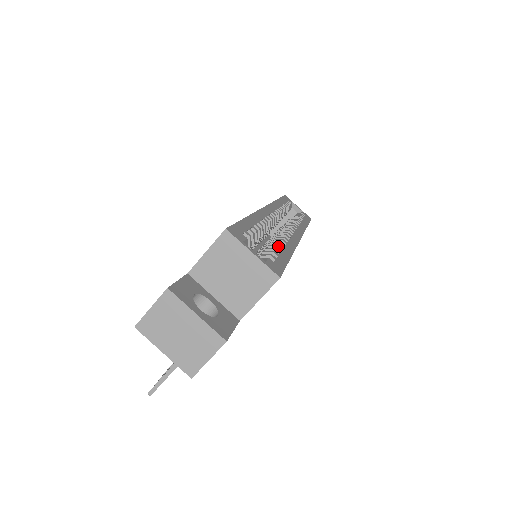
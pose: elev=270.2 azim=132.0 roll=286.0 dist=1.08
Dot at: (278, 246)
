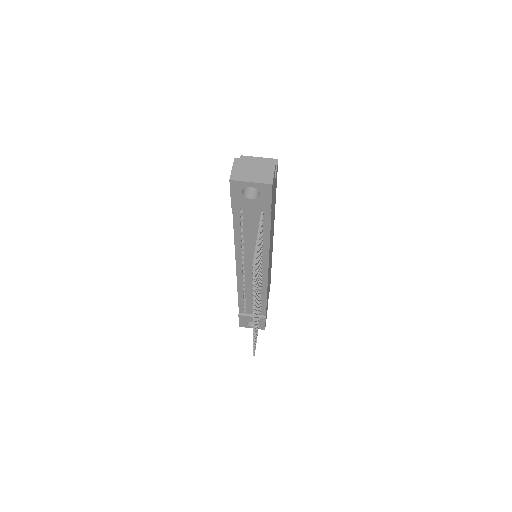
Dot at: occluded
